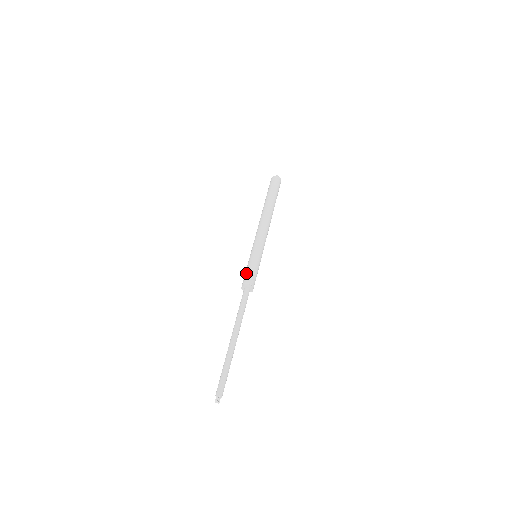
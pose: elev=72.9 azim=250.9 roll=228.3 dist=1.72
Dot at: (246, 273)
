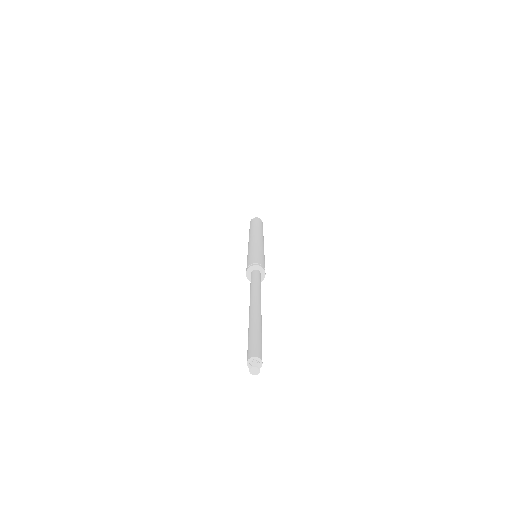
Dot at: occluded
